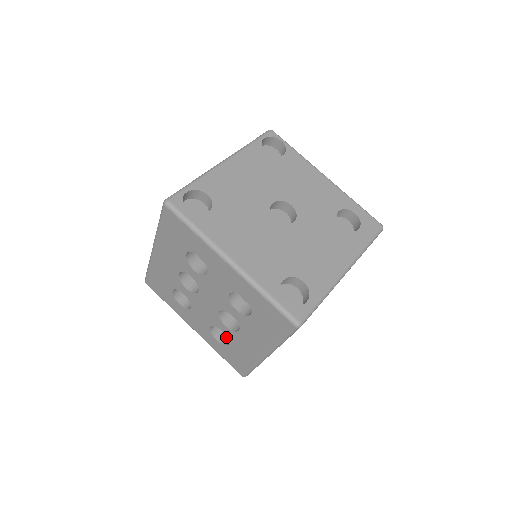
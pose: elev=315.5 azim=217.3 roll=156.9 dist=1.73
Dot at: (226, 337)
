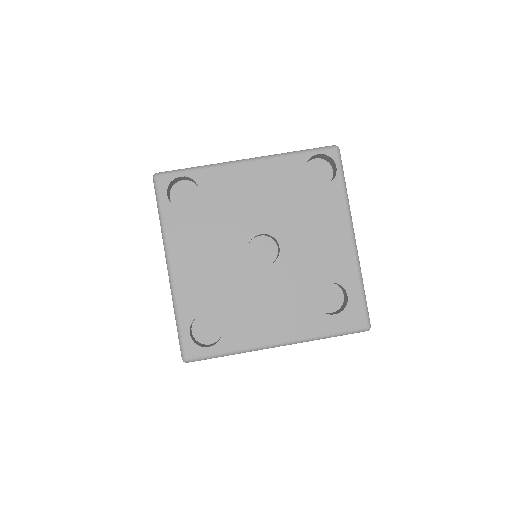
Dot at: occluded
